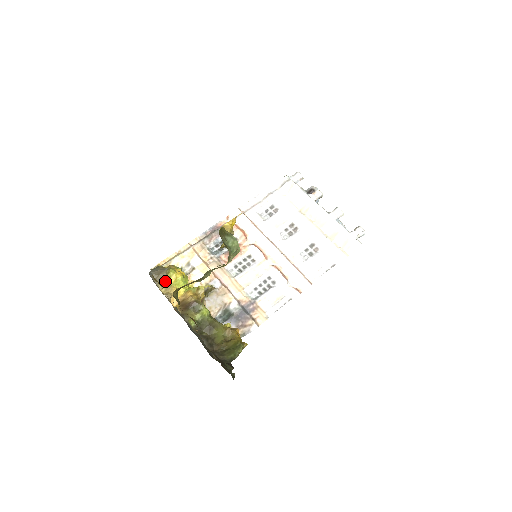
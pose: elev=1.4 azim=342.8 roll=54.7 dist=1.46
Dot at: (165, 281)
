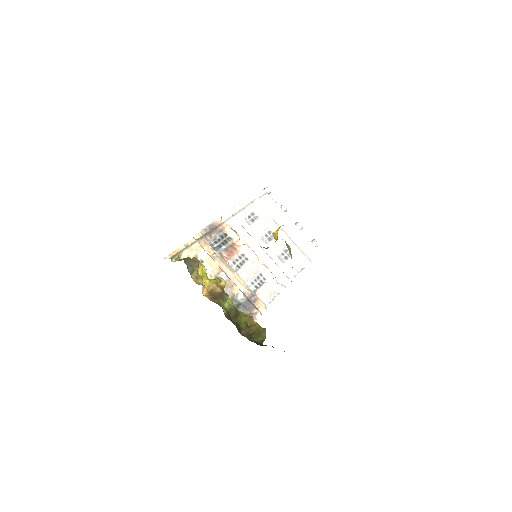
Dot at: (196, 272)
